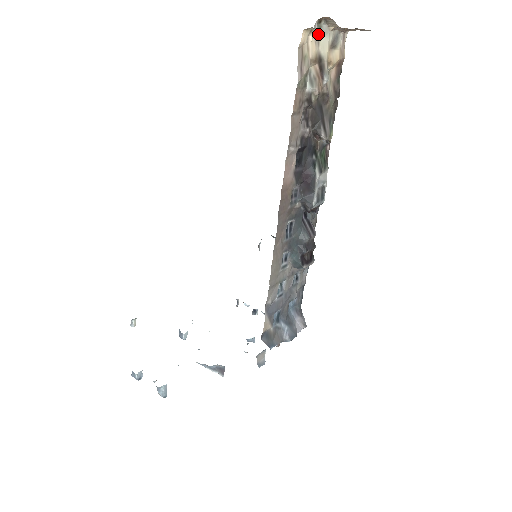
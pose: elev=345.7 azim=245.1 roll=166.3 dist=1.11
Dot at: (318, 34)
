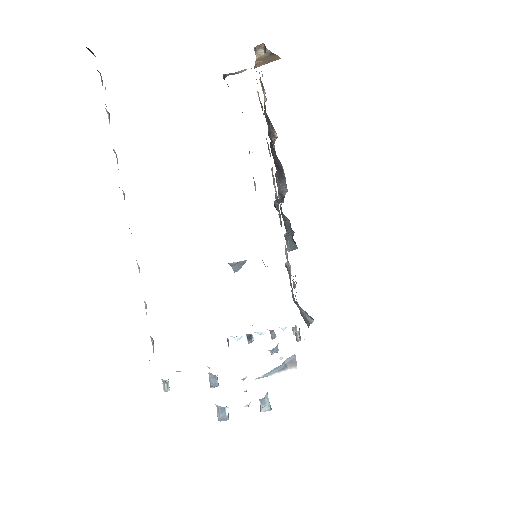
Dot at: occluded
